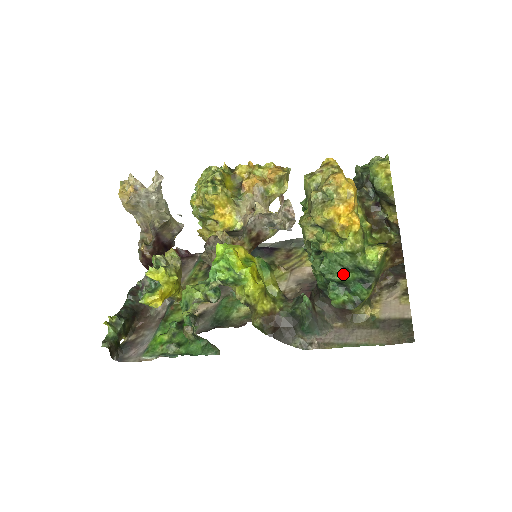
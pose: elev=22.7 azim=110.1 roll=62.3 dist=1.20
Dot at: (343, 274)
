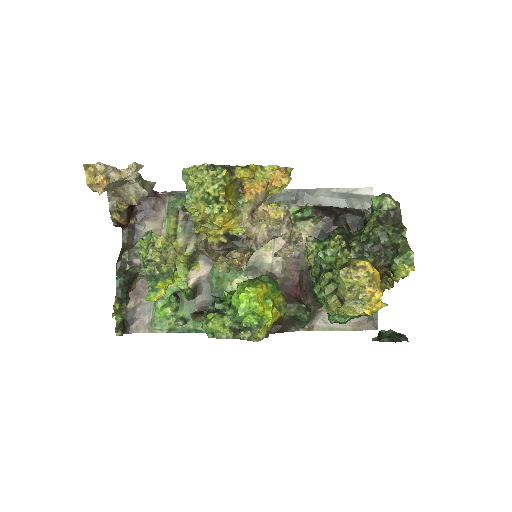
Dot at: (348, 317)
